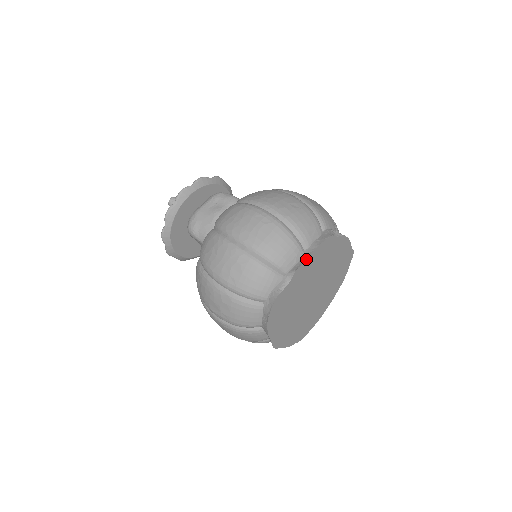
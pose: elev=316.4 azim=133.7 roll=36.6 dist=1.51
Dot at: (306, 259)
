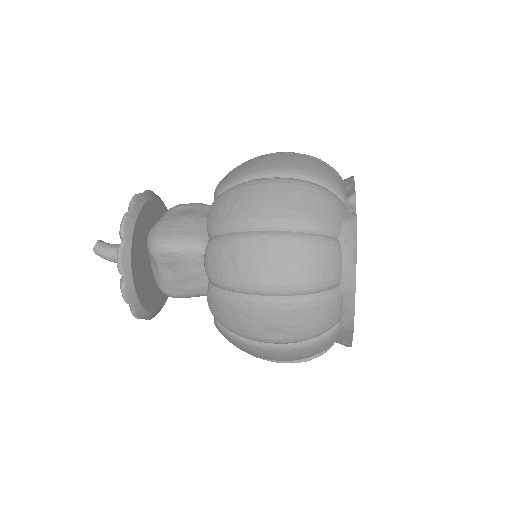
Dot at: (354, 185)
